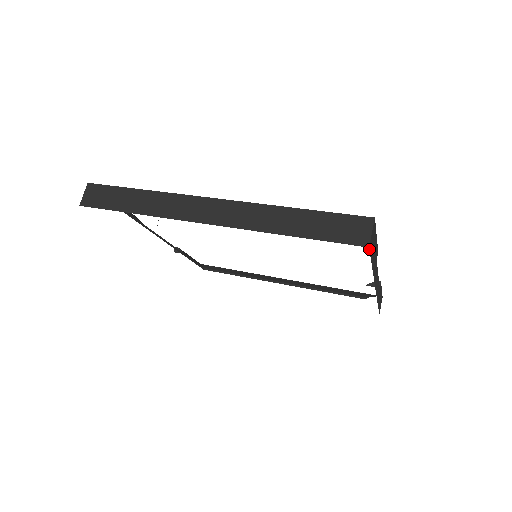
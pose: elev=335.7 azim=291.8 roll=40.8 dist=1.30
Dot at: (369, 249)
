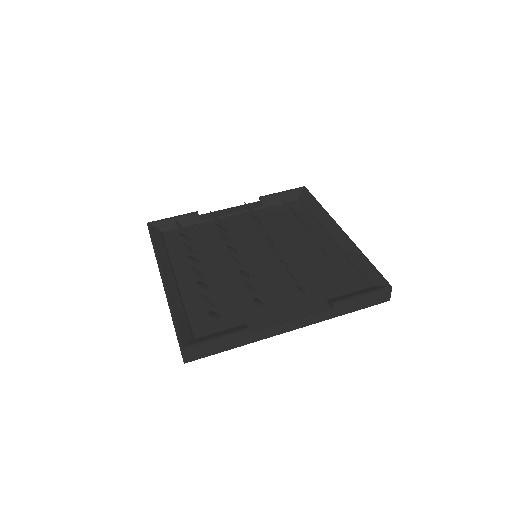
Dot at: occluded
